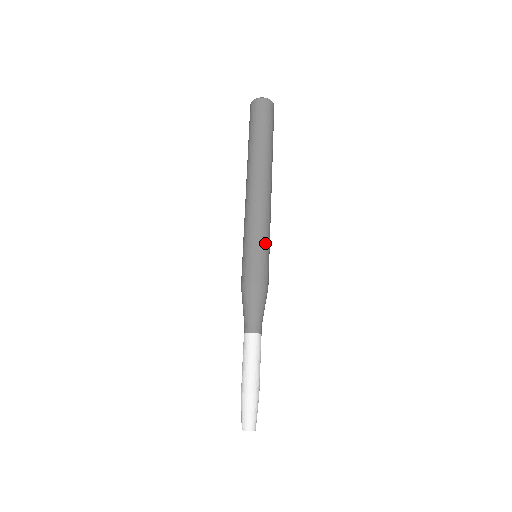
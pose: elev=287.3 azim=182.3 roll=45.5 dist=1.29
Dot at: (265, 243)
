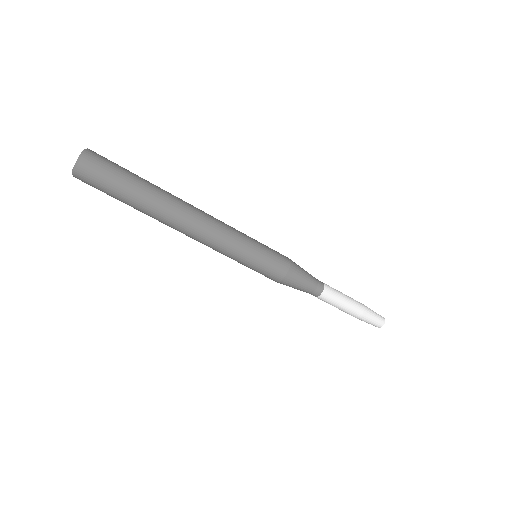
Dot at: (246, 259)
